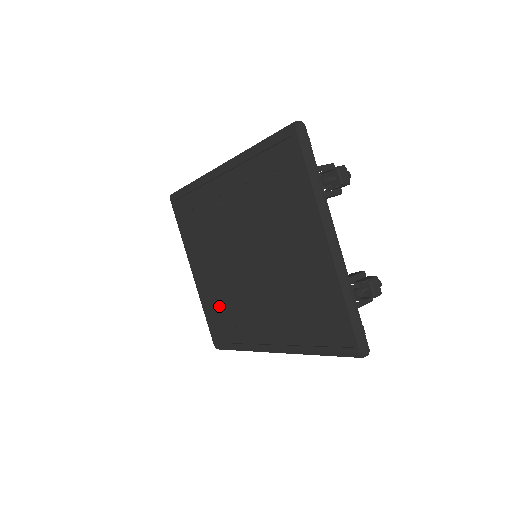
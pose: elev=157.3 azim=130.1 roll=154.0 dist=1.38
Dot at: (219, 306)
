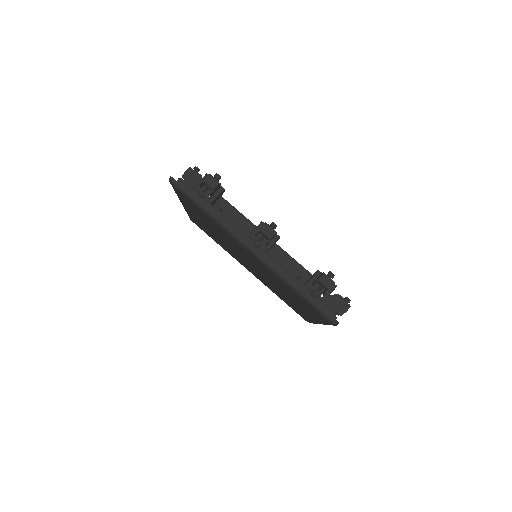
Dot at: (207, 230)
